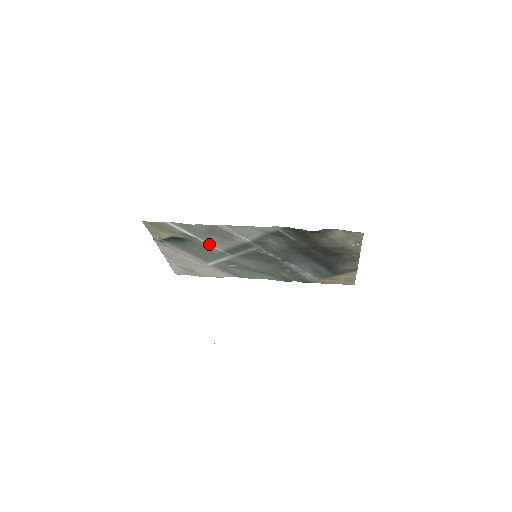
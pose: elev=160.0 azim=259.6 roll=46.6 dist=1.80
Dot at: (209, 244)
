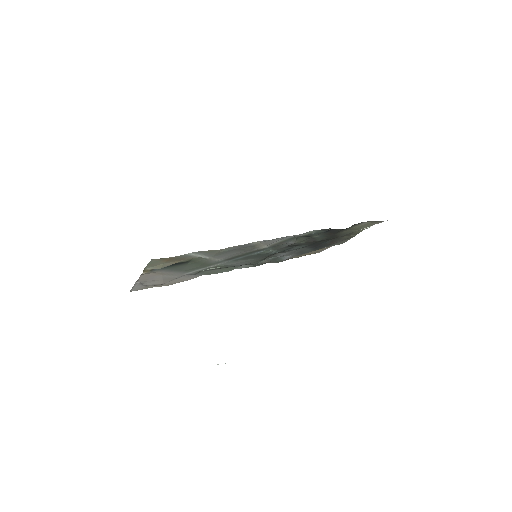
Dot at: (214, 259)
